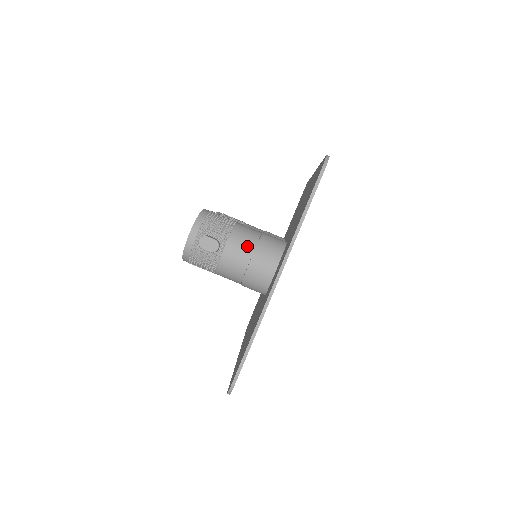
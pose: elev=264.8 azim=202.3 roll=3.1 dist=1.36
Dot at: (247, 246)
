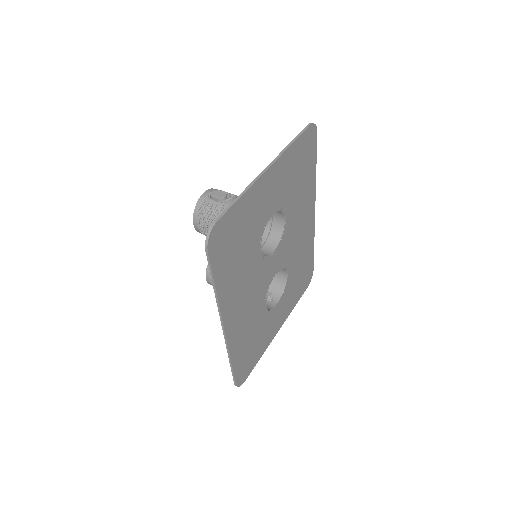
Dot at: occluded
